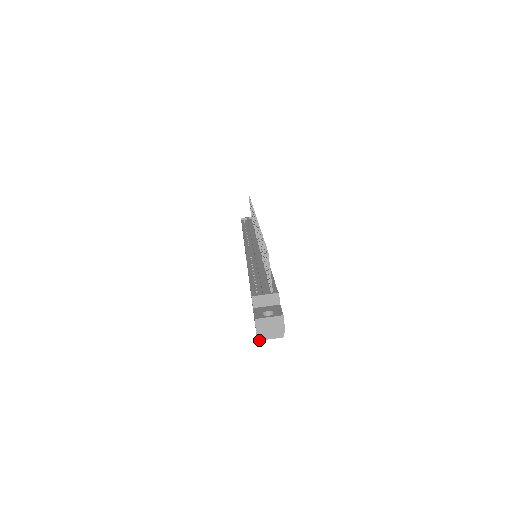
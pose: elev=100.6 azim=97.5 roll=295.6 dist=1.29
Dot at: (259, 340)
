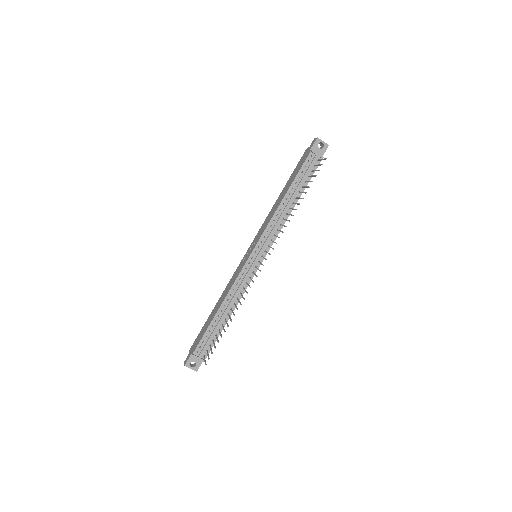
Dot at: occluded
